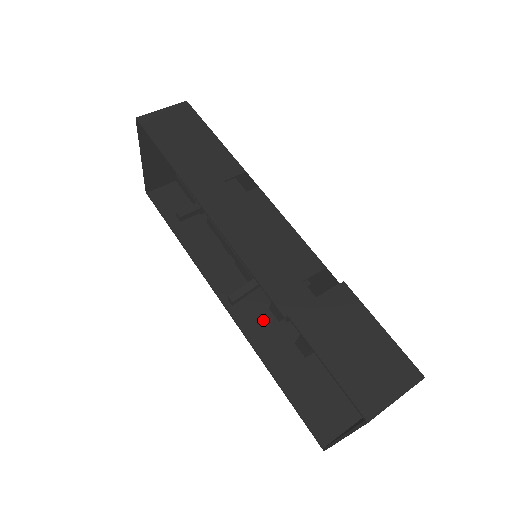
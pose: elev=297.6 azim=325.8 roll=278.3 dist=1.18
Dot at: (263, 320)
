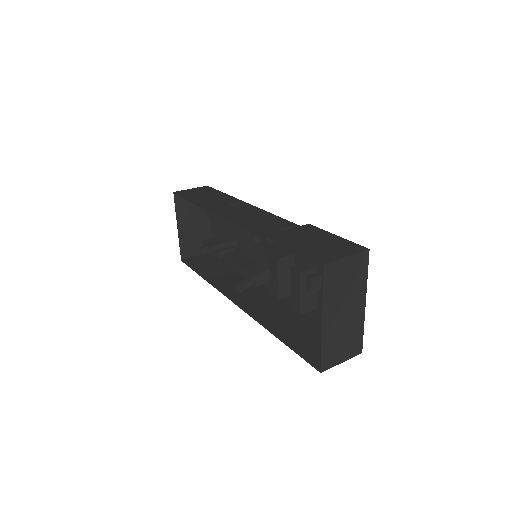
Dot at: (267, 309)
